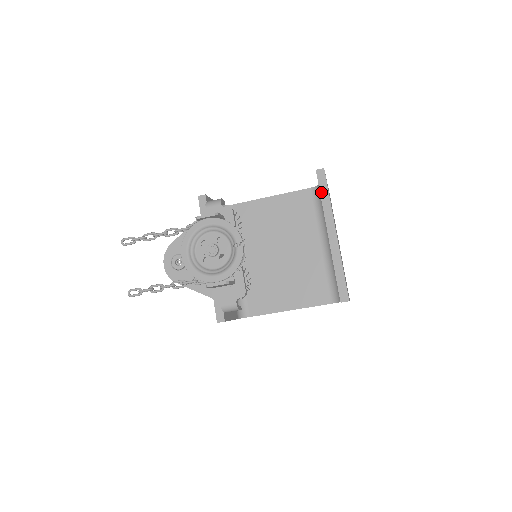
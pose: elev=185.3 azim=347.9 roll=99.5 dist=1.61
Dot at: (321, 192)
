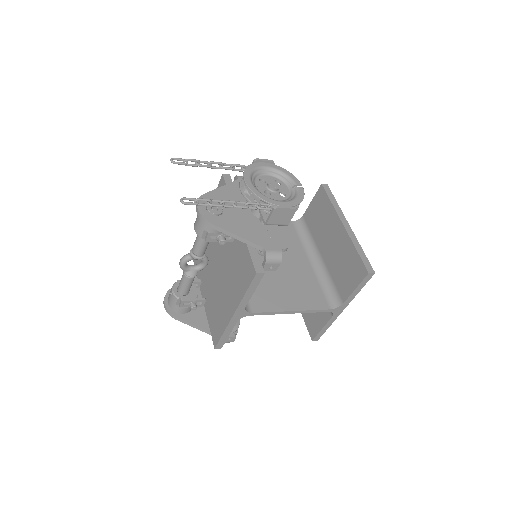
Dot at: (330, 197)
